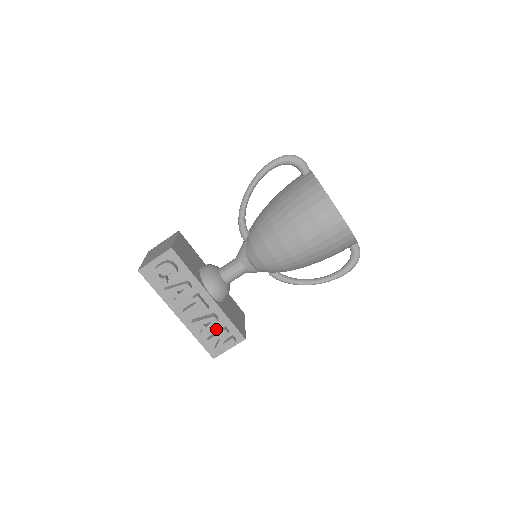
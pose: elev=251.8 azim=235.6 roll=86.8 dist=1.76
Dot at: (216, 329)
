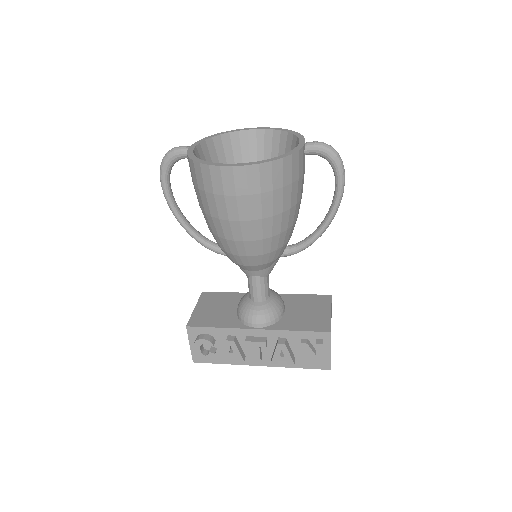
Dot at: (298, 347)
